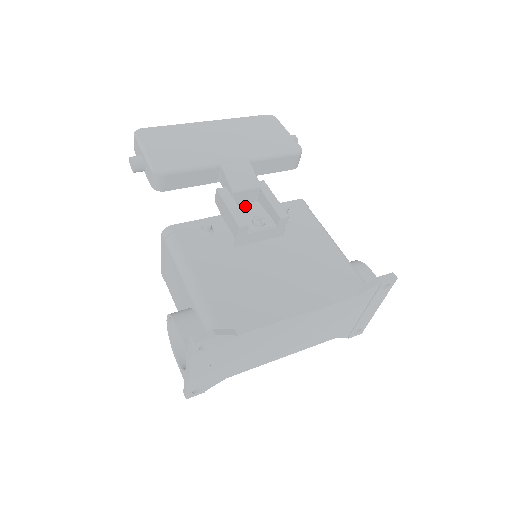
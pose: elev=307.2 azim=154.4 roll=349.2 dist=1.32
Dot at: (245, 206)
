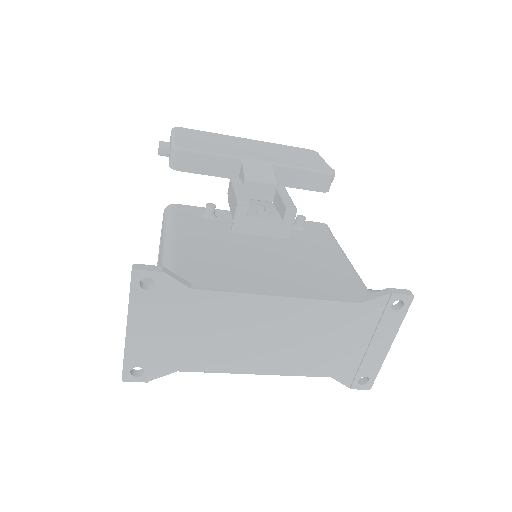
Dot at: (256, 202)
